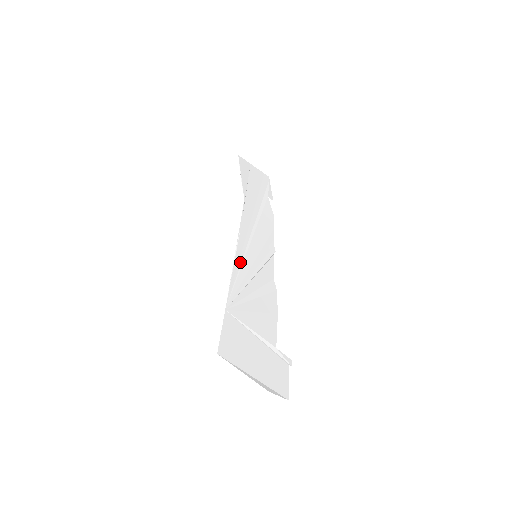
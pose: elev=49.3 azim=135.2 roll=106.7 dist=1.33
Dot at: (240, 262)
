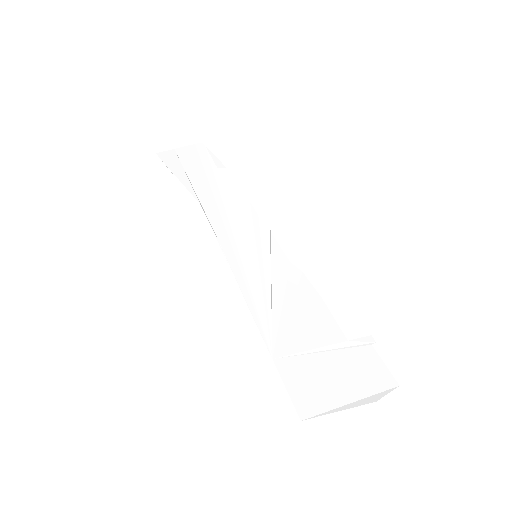
Dot at: (247, 283)
